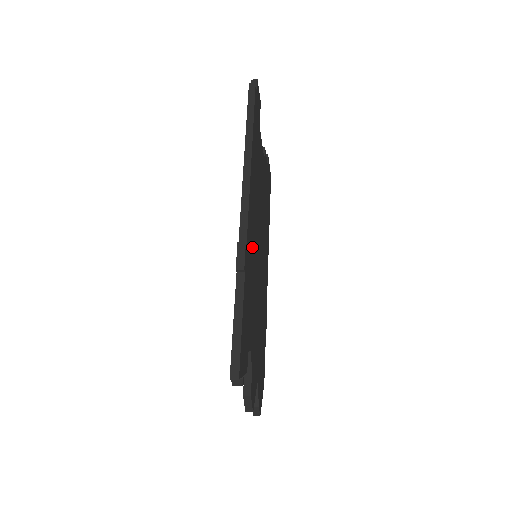
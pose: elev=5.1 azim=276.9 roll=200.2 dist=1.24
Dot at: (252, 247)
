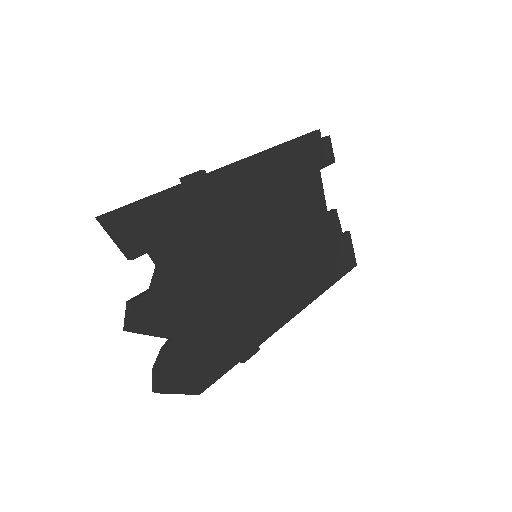
Dot at: (229, 206)
